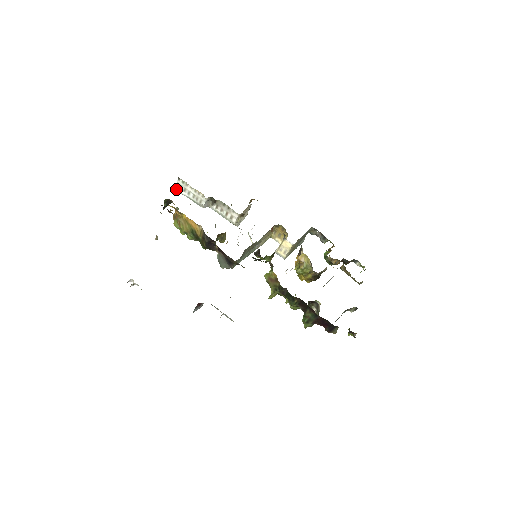
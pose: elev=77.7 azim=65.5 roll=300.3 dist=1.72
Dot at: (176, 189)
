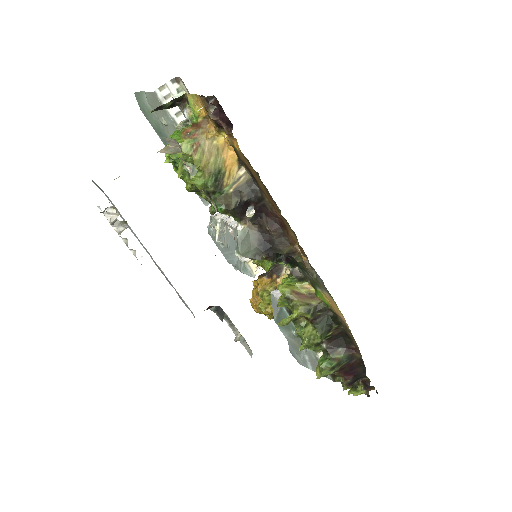
Dot at: (156, 94)
